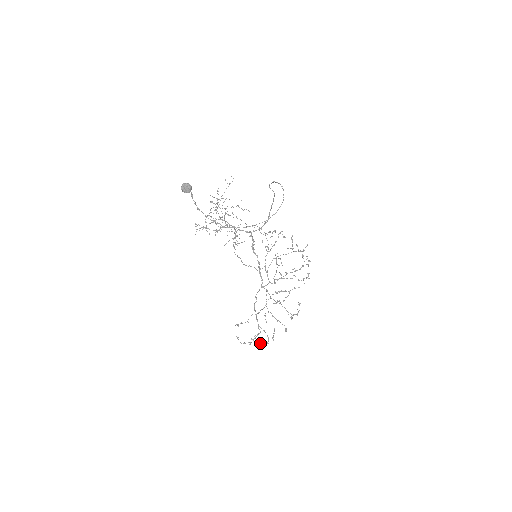
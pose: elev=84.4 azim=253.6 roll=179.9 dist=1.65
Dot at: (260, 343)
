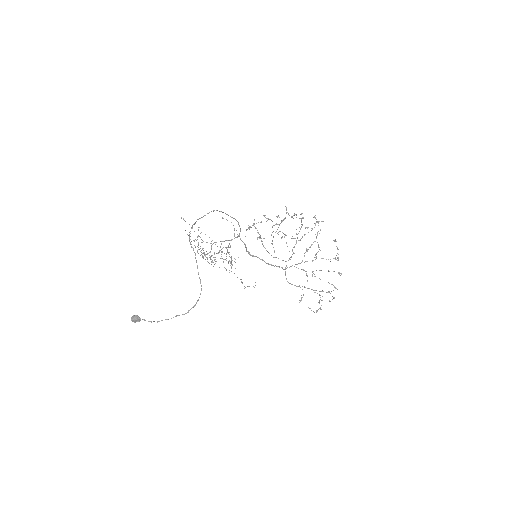
Dot at: (329, 300)
